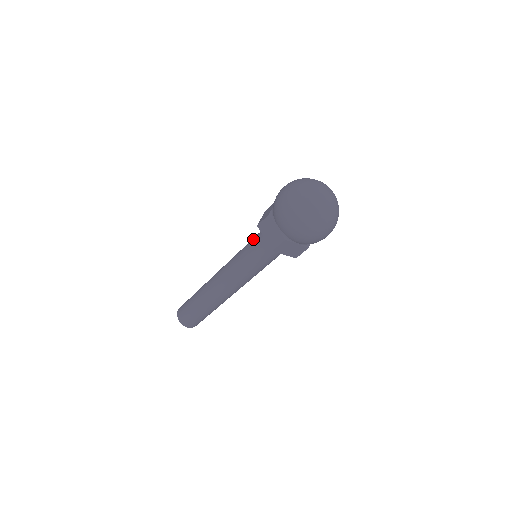
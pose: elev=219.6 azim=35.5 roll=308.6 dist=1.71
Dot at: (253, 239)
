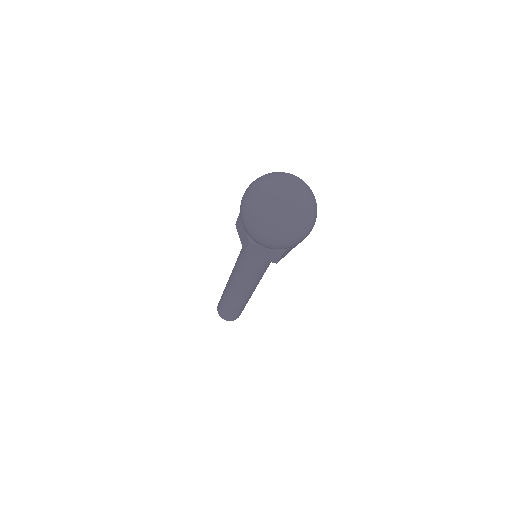
Dot at: occluded
